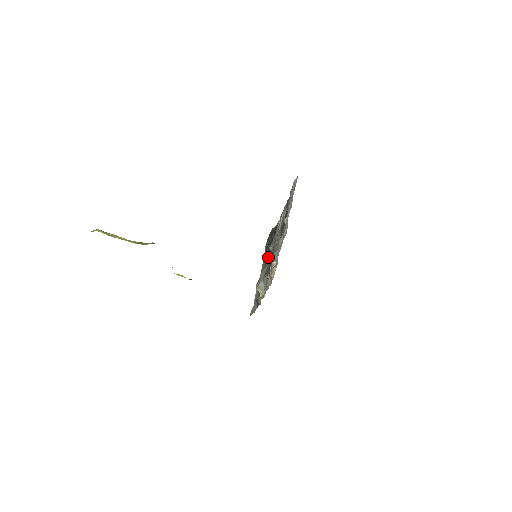
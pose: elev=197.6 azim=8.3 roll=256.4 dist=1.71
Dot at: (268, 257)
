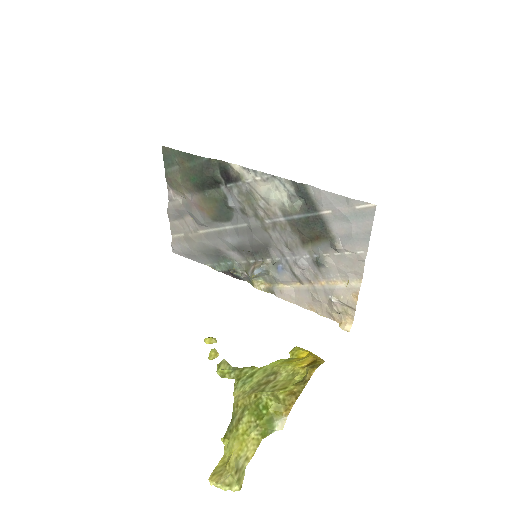
Dot at: (225, 214)
